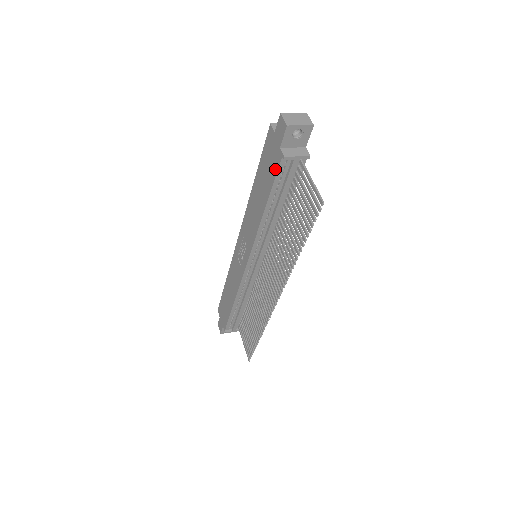
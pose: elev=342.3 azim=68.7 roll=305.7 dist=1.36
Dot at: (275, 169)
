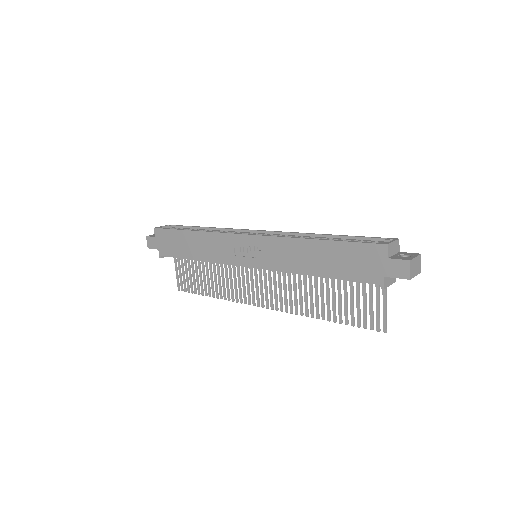
Dot at: (362, 278)
